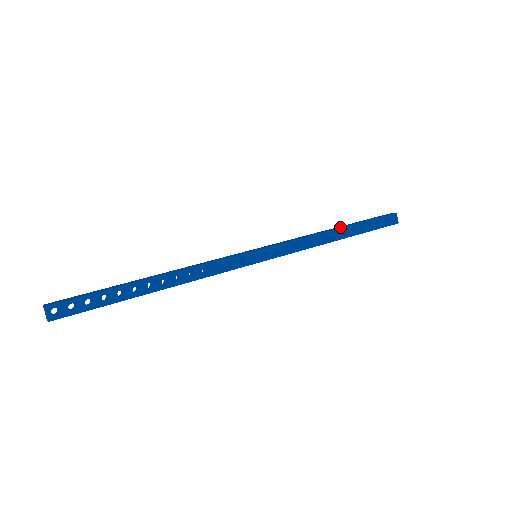
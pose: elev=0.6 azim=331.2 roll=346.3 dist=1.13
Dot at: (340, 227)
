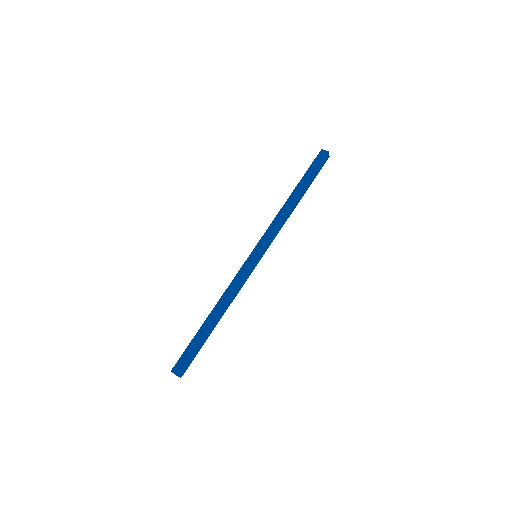
Dot at: (298, 196)
